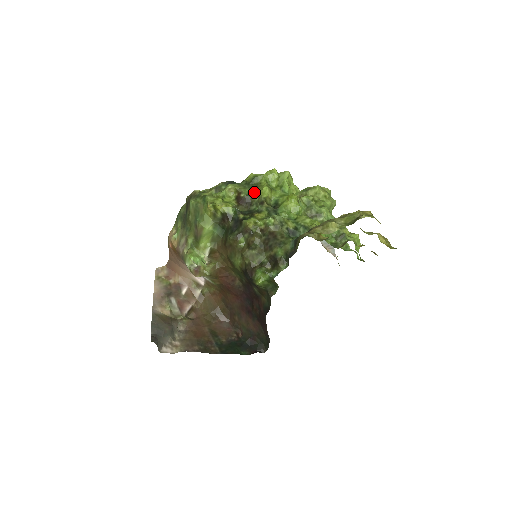
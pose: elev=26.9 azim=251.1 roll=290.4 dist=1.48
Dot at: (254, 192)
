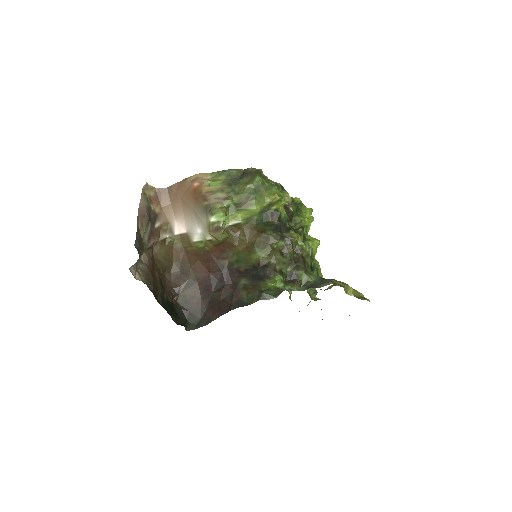
Dot at: (298, 214)
